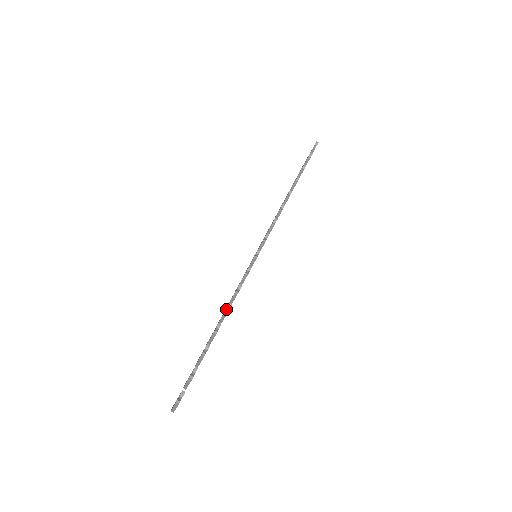
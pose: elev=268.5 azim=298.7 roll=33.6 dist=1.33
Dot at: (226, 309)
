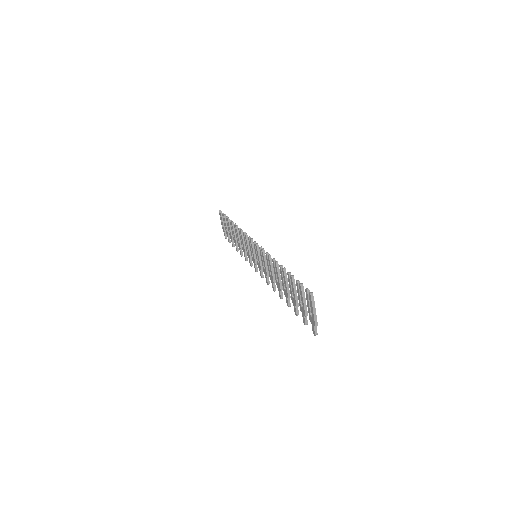
Dot at: (274, 262)
